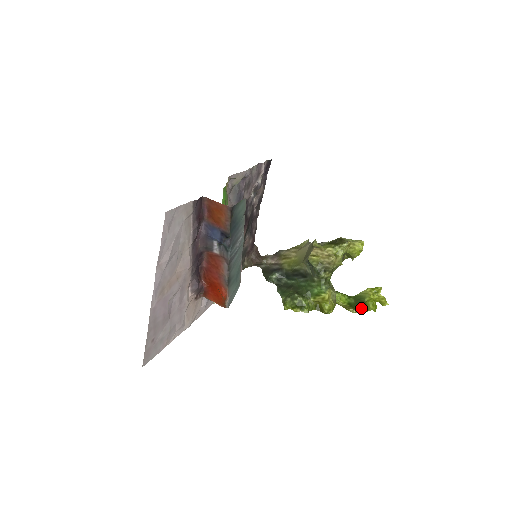
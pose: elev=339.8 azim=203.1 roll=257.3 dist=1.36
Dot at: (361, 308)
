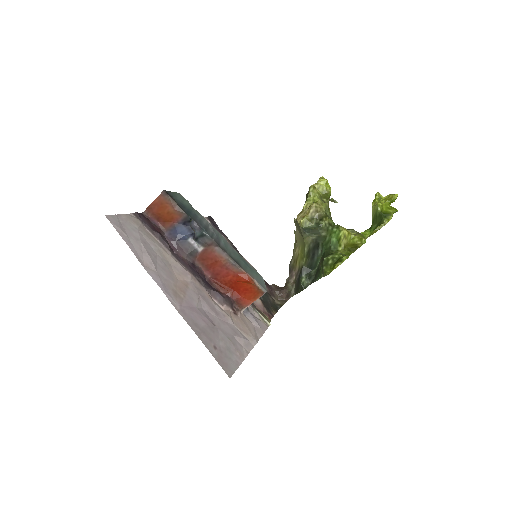
Dot at: (385, 219)
